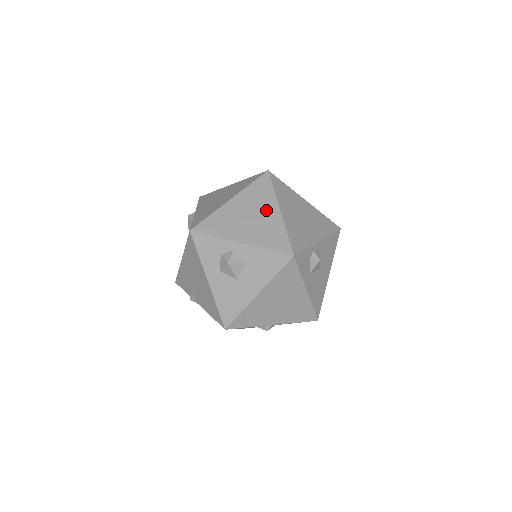
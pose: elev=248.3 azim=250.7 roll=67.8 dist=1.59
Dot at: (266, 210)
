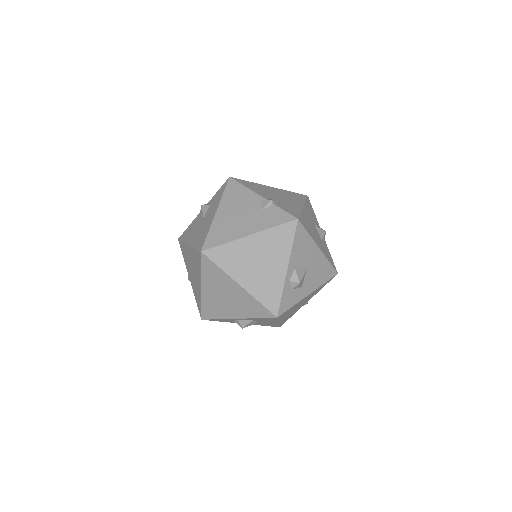
Dot at: (230, 288)
